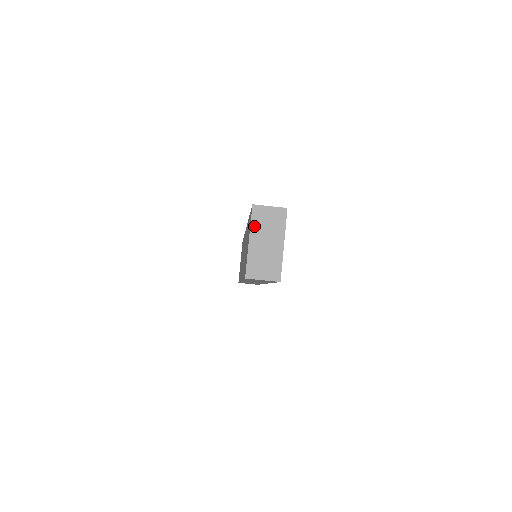
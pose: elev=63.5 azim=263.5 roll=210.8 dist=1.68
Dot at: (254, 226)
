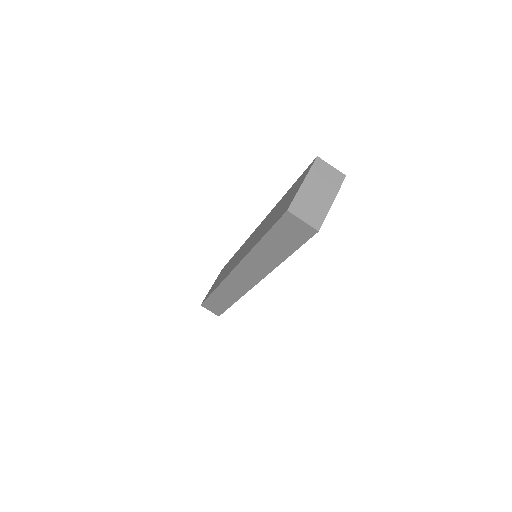
Dot at: (312, 173)
